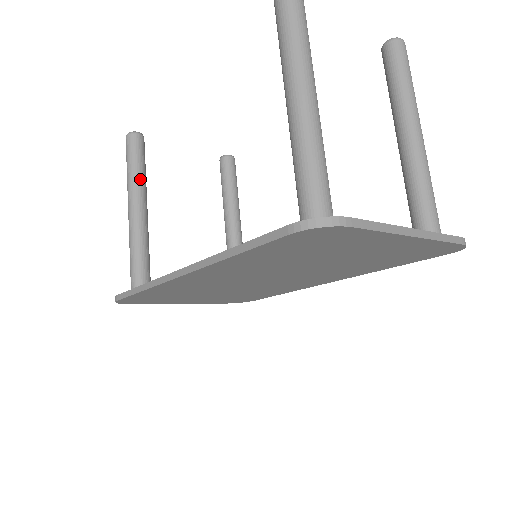
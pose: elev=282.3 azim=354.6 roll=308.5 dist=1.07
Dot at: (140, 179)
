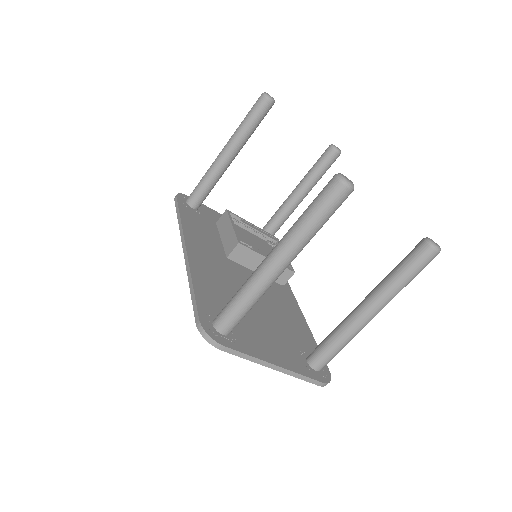
Dot at: (245, 135)
